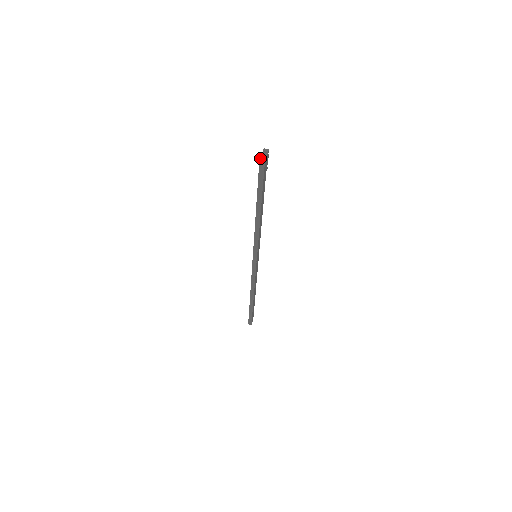
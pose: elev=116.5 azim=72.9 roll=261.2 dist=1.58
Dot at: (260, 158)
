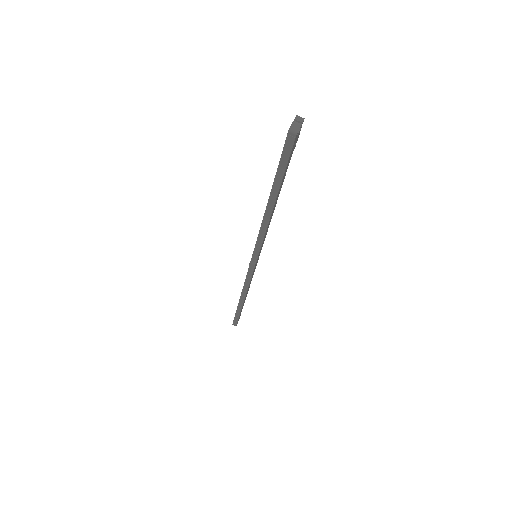
Dot at: (289, 130)
